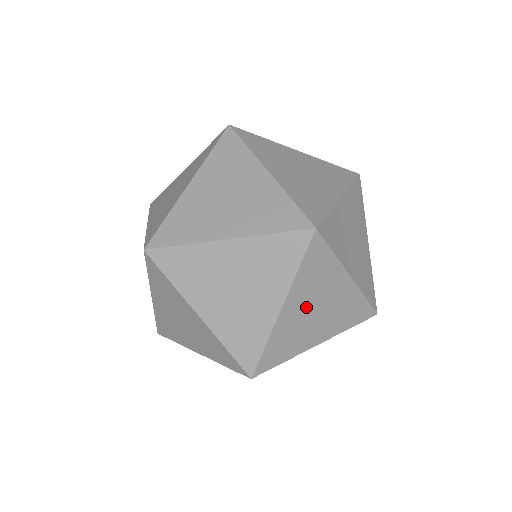
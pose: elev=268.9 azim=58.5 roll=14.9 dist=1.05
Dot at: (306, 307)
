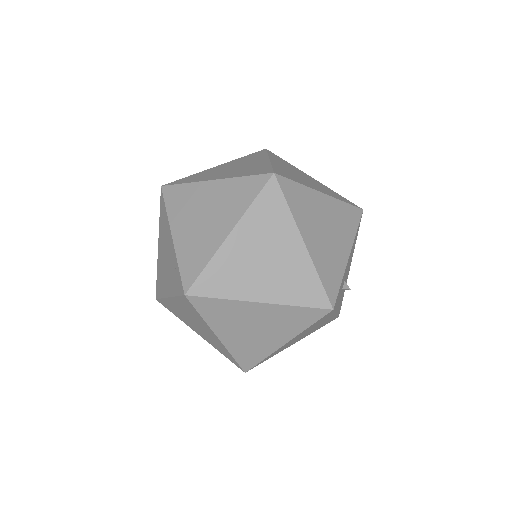
Dot at: (240, 331)
